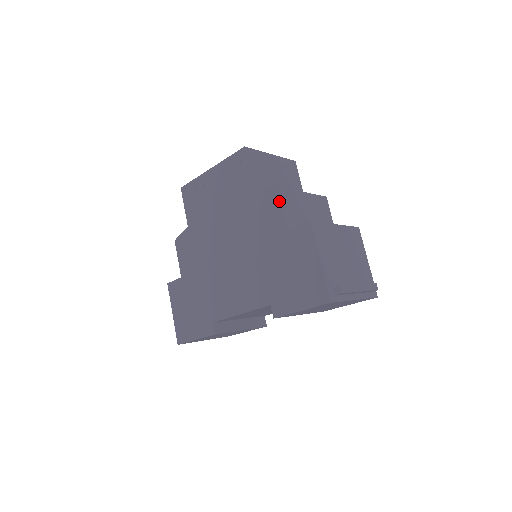
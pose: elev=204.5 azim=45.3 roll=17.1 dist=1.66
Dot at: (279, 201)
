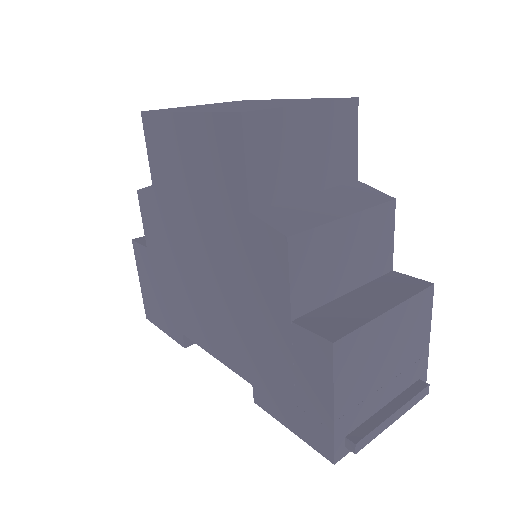
Dot at: (287, 265)
